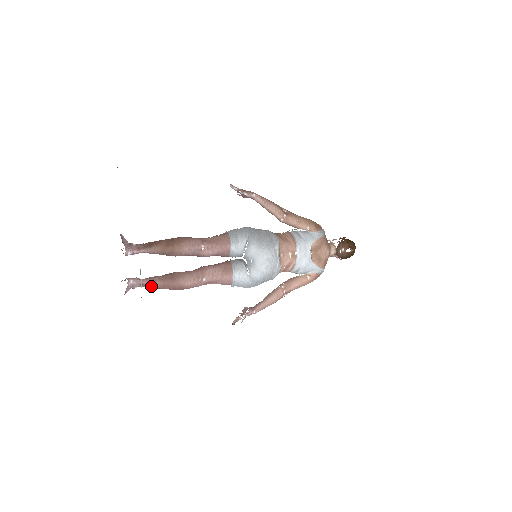
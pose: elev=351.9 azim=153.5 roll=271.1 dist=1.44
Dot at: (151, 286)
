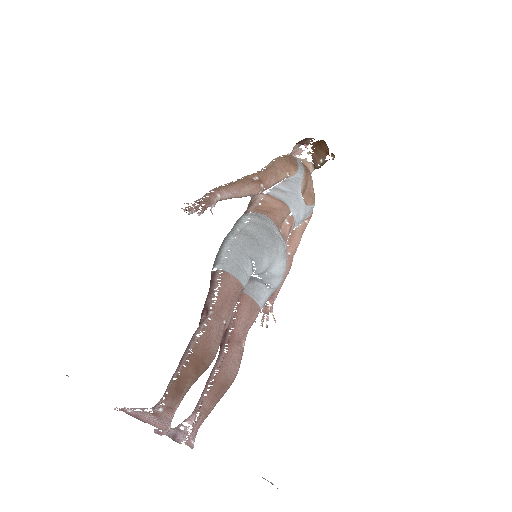
Dot at: (207, 415)
